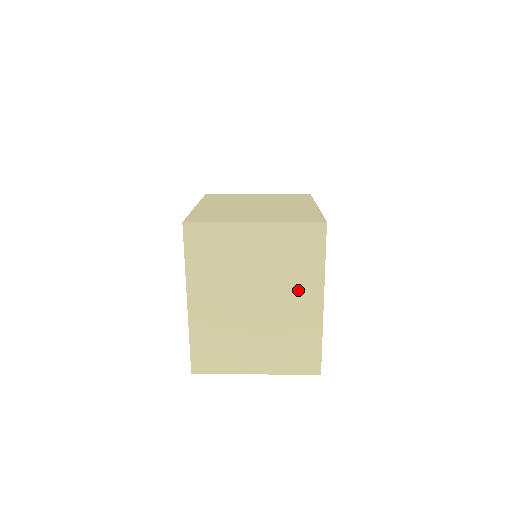
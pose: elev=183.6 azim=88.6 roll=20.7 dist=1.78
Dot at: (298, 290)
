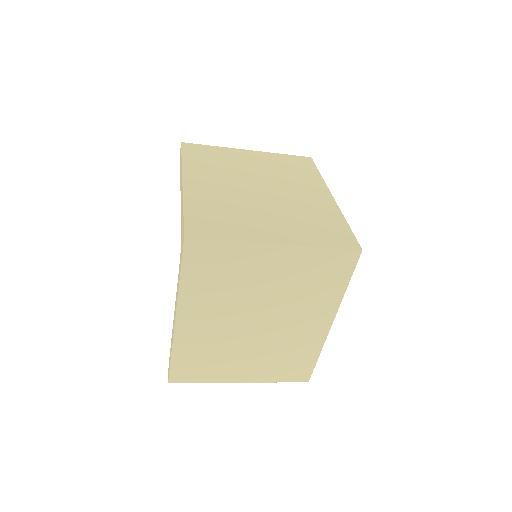
Dot at: (308, 313)
